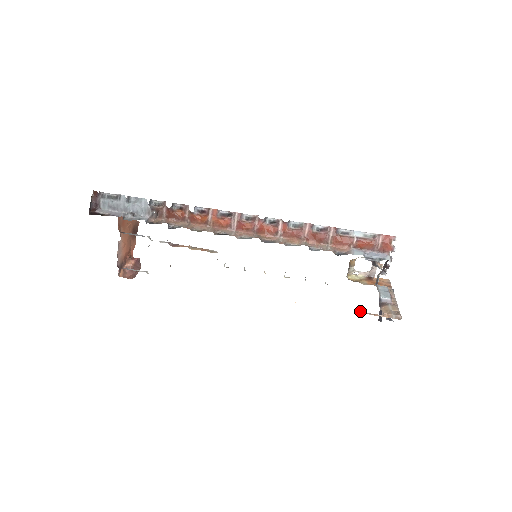
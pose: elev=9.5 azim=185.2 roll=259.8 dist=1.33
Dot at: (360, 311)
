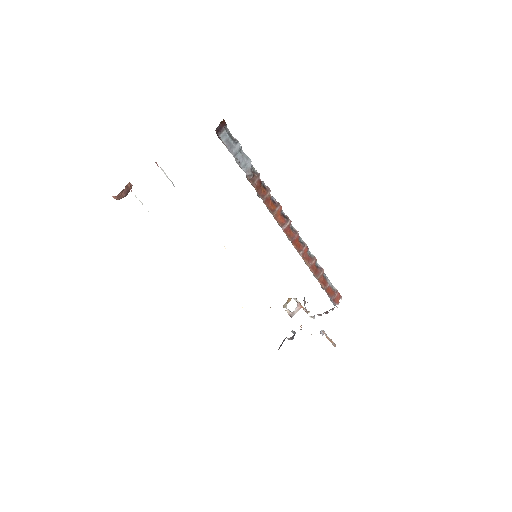
Dot at: (323, 330)
